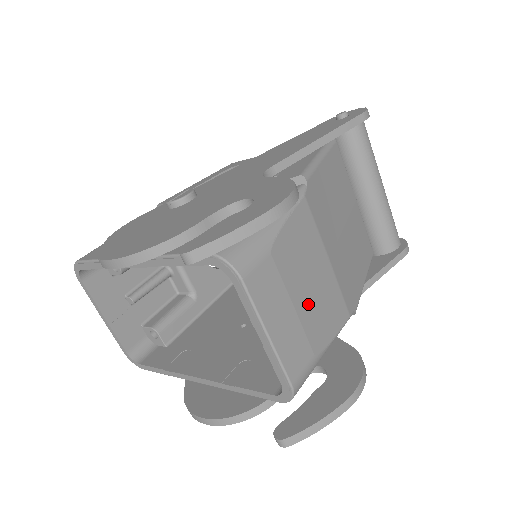
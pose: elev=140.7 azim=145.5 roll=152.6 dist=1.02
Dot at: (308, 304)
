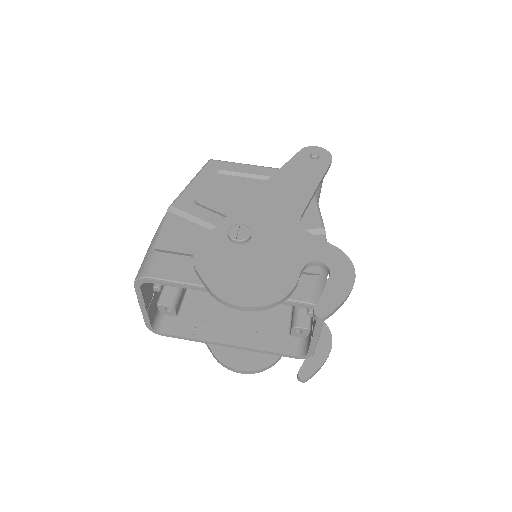
Dot at: occluded
